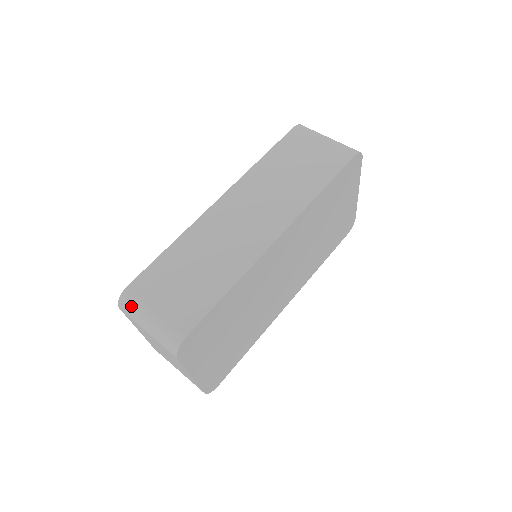
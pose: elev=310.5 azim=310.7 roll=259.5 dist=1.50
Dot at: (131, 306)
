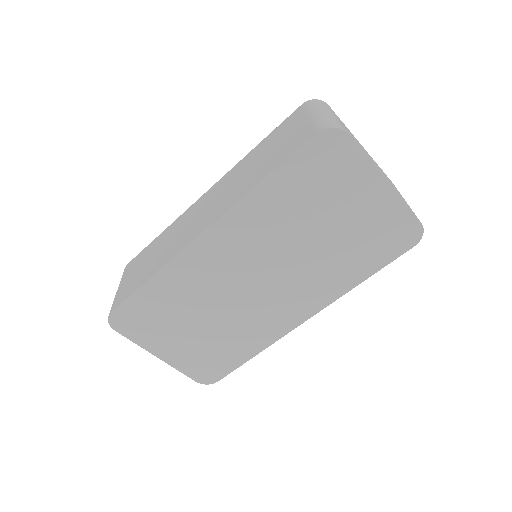
Dot at: occluded
